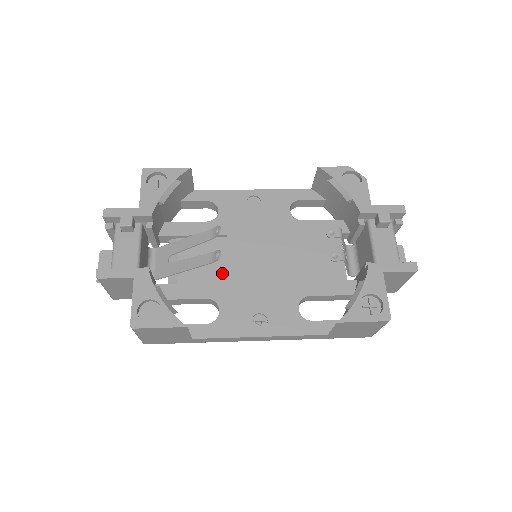
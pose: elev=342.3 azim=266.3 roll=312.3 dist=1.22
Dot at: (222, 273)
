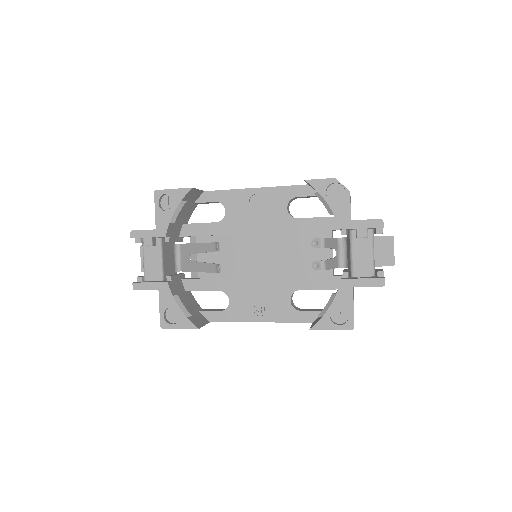
Dot at: (231, 268)
